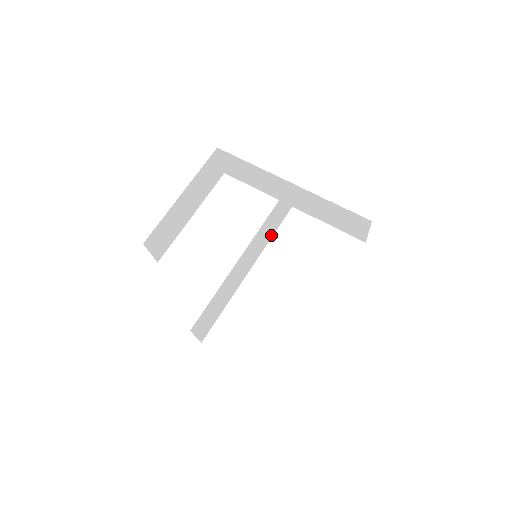
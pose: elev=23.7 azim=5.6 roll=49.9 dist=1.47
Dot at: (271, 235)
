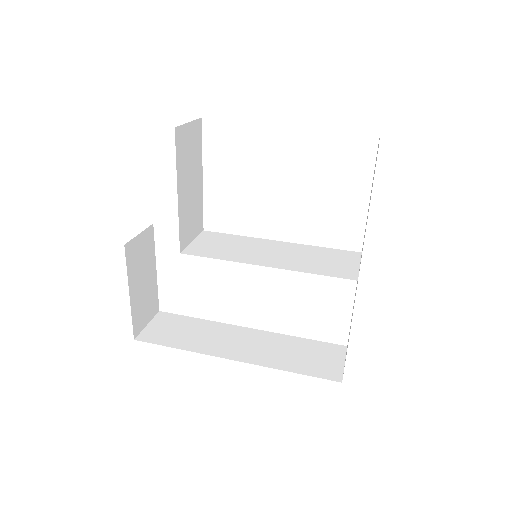
Dot at: (306, 246)
